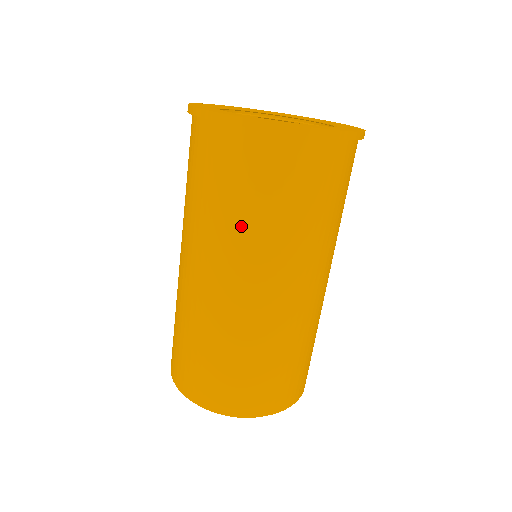
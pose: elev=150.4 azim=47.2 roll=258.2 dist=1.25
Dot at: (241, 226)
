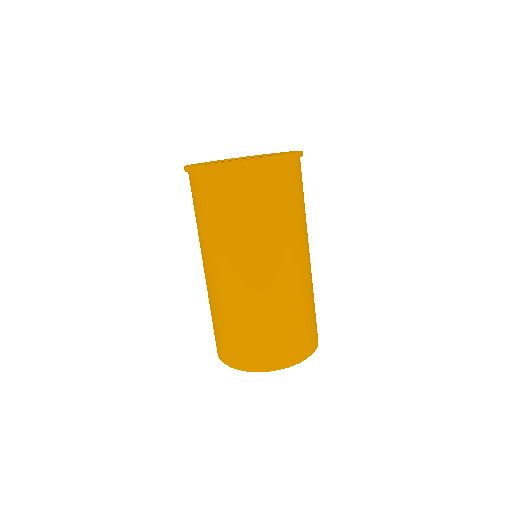
Dot at: (201, 231)
